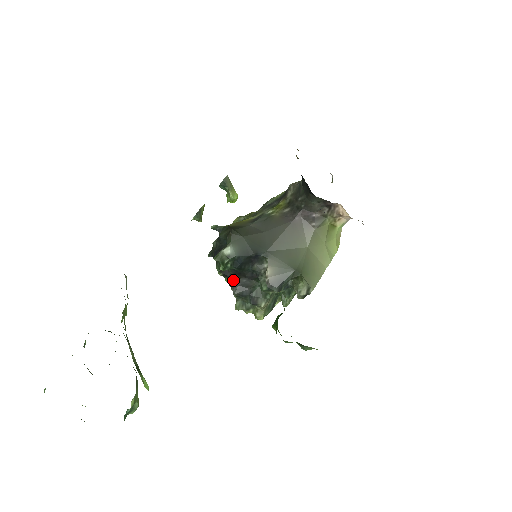
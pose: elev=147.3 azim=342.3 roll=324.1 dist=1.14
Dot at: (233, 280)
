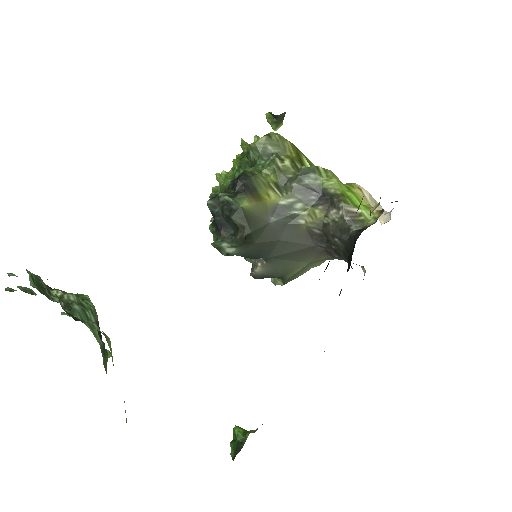
Dot at: occluded
